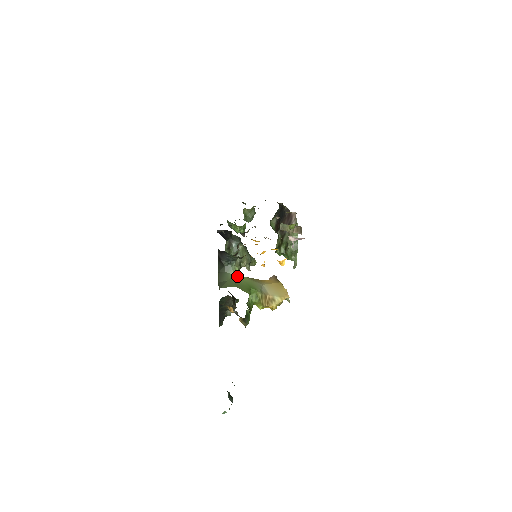
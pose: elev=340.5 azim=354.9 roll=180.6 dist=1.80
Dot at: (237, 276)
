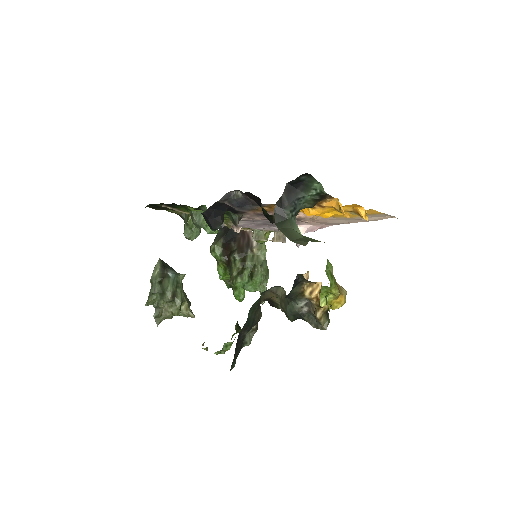
Dot at: occluded
